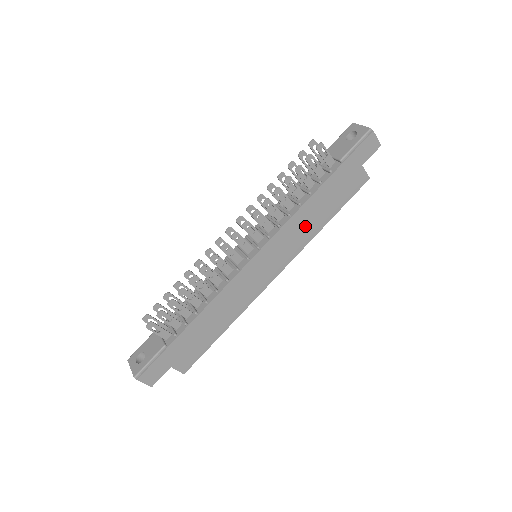
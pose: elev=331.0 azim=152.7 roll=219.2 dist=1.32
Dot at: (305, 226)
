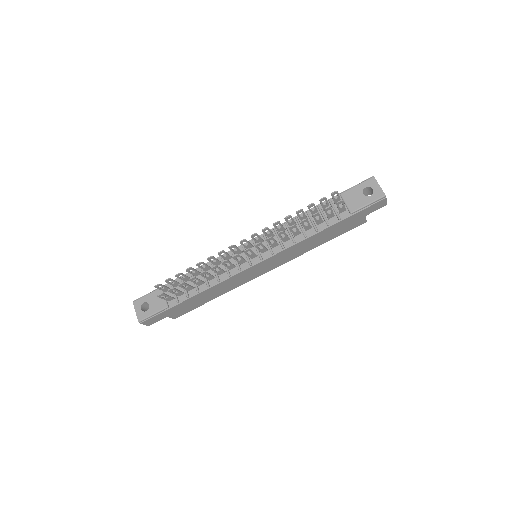
Dot at: (302, 248)
